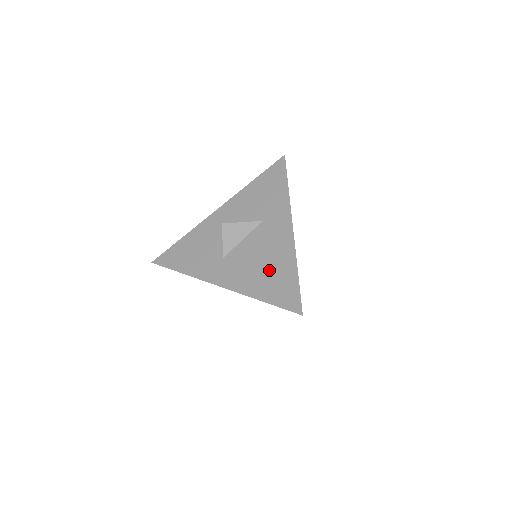
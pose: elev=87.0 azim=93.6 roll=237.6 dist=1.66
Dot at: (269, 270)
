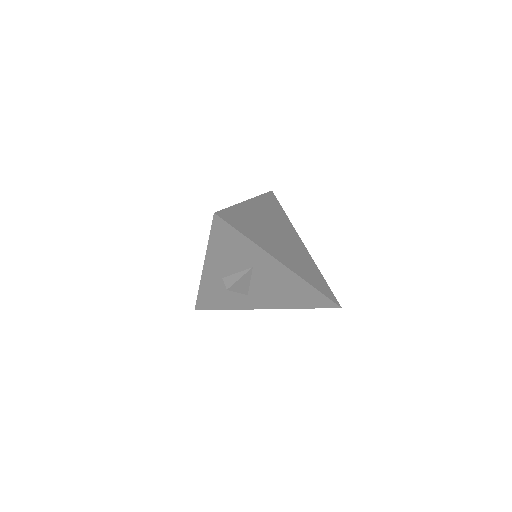
Dot at: (292, 293)
